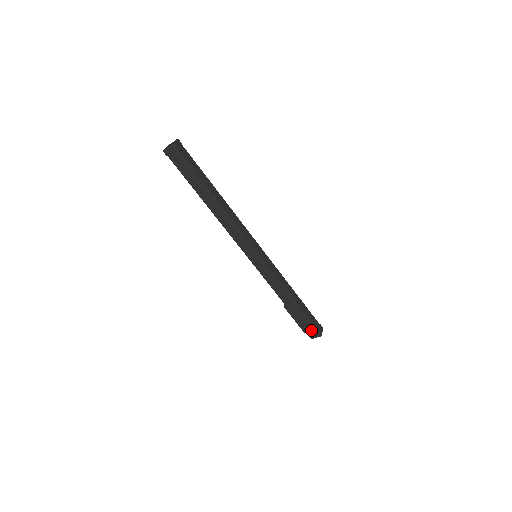
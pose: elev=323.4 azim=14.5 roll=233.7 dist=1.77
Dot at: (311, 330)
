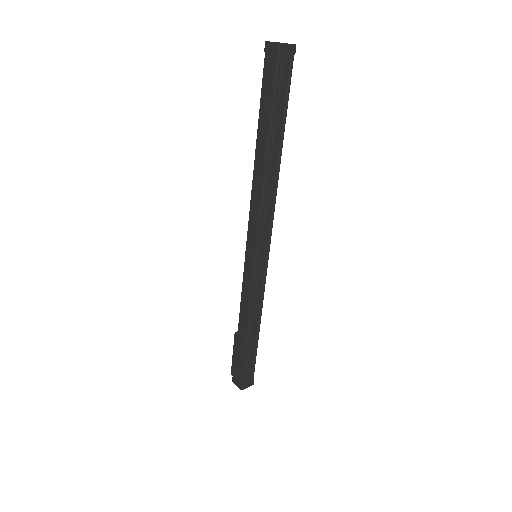
Dot at: (249, 376)
